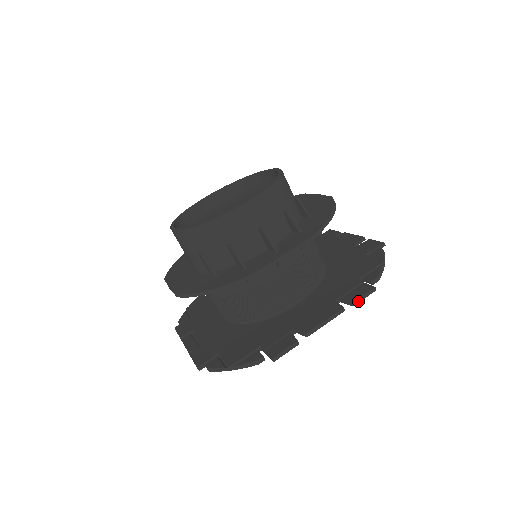
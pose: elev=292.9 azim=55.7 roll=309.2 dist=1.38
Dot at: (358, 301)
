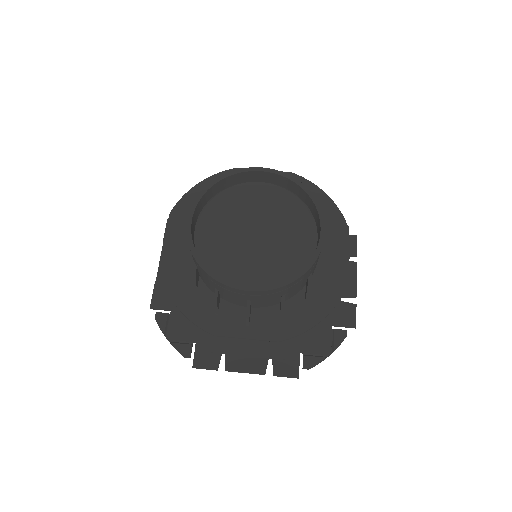
Dot at: (279, 376)
